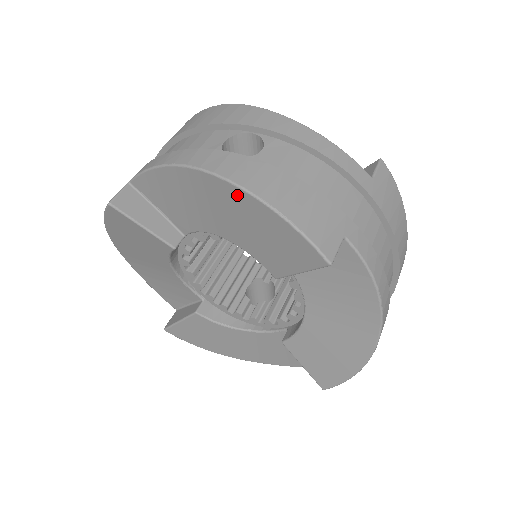
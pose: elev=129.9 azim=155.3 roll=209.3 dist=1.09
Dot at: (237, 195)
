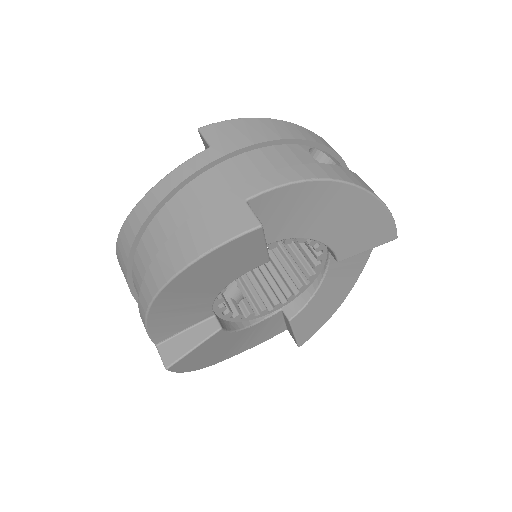
Dot at: (364, 200)
